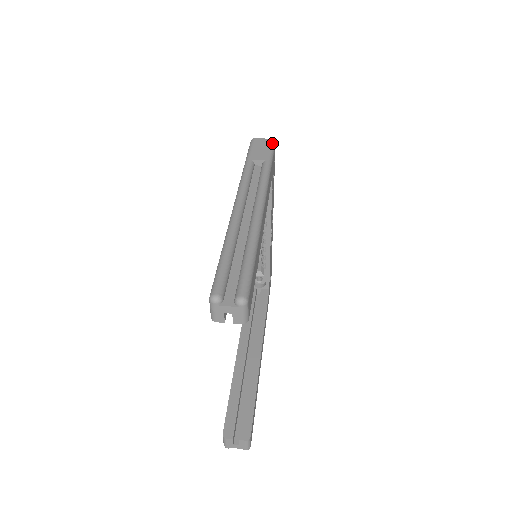
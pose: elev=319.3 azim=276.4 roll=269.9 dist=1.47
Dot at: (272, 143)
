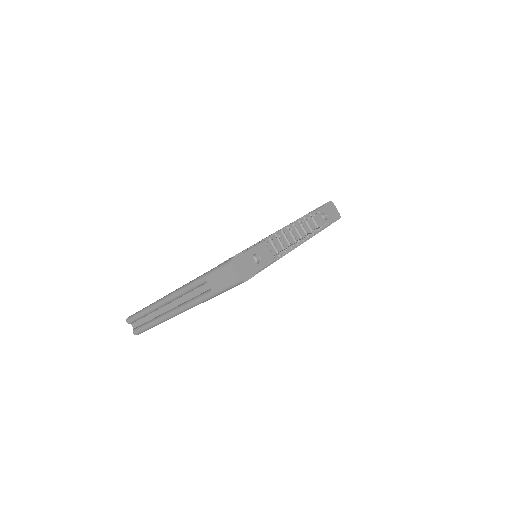
Dot at: (236, 283)
